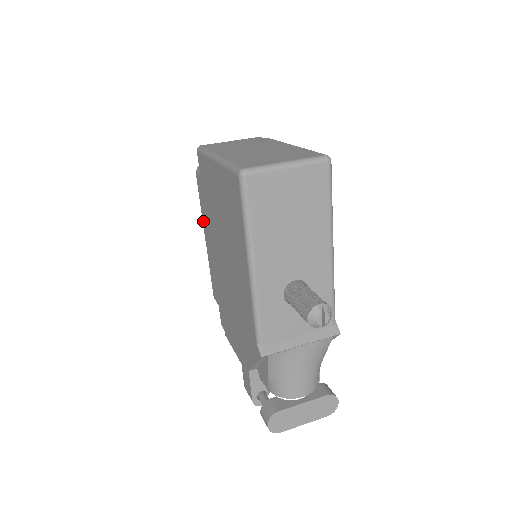
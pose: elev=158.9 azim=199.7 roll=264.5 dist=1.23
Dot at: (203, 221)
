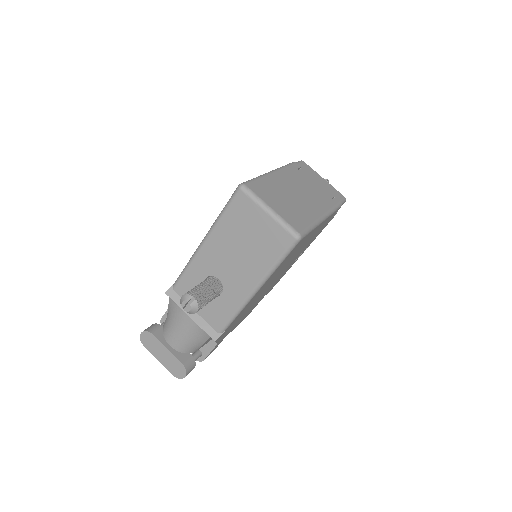
Dot at: occluded
